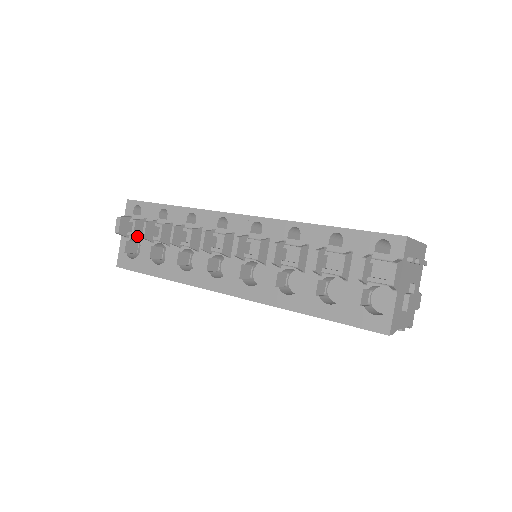
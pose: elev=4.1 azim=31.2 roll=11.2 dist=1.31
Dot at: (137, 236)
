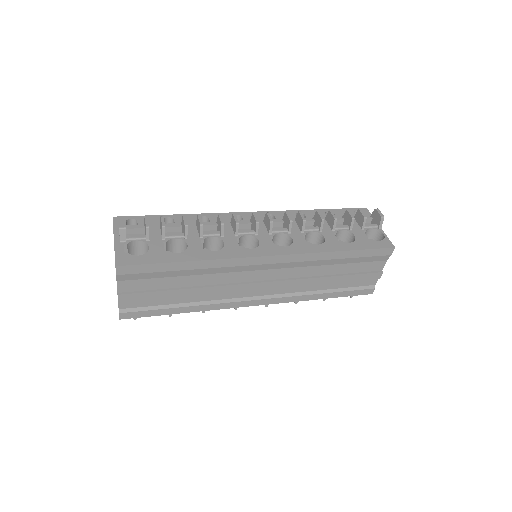
Dot at: occluded
